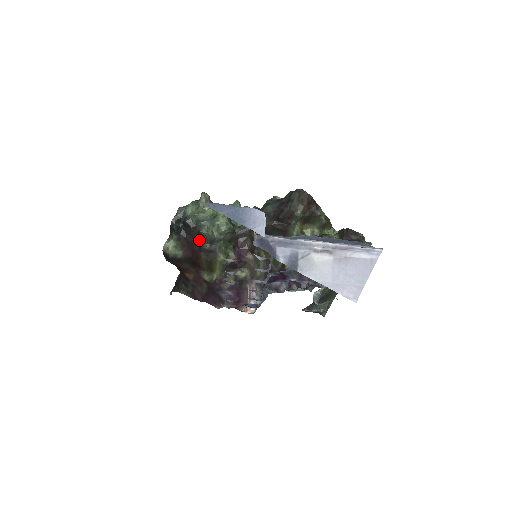
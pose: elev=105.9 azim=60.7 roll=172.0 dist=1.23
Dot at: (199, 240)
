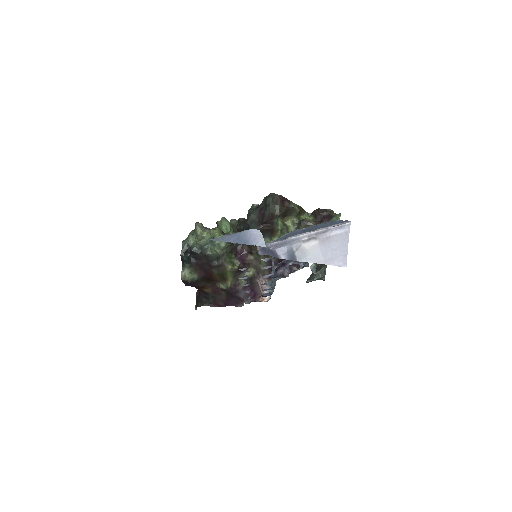
Dot at: (207, 261)
